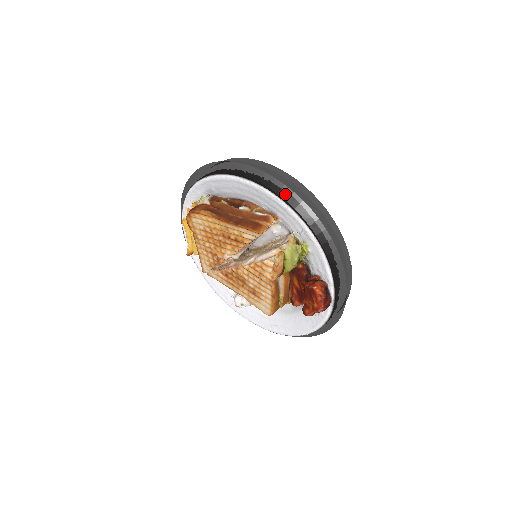
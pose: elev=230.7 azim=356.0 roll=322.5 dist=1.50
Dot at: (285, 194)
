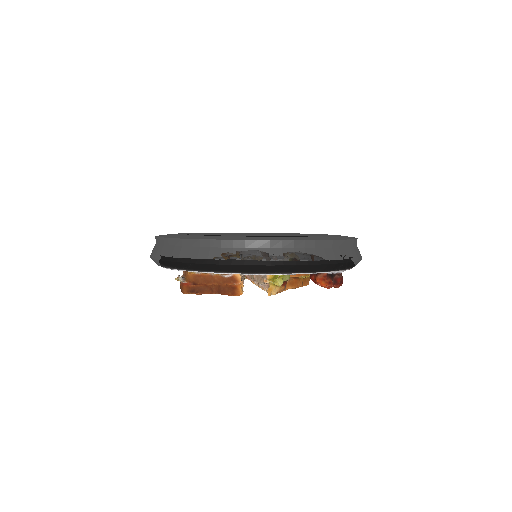
Dot at: (227, 270)
